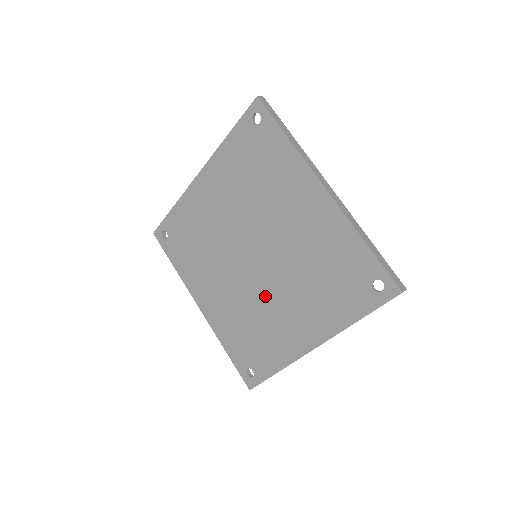
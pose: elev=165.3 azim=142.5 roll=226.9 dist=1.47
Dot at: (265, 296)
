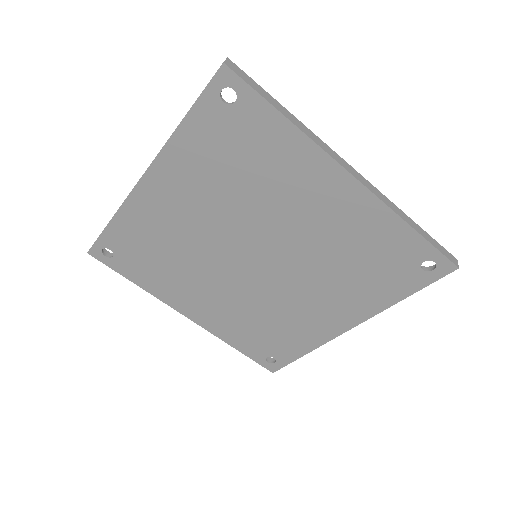
Dot at: (279, 294)
